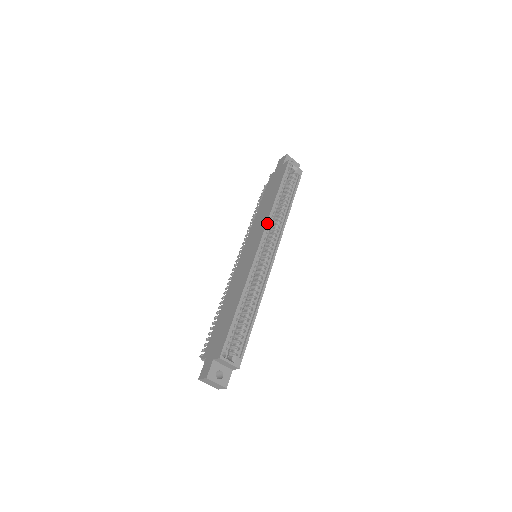
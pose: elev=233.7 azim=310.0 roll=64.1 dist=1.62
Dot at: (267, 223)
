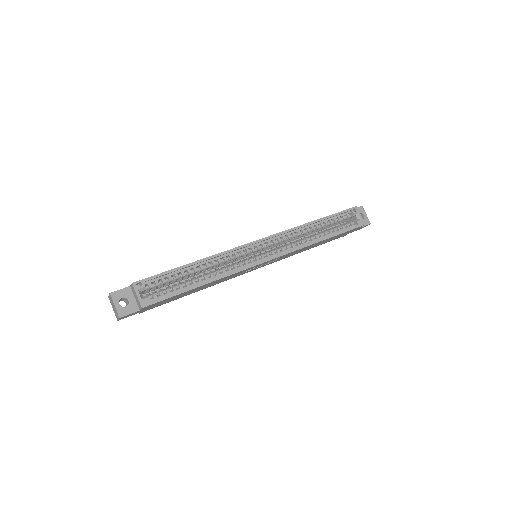
Dot at: (284, 231)
